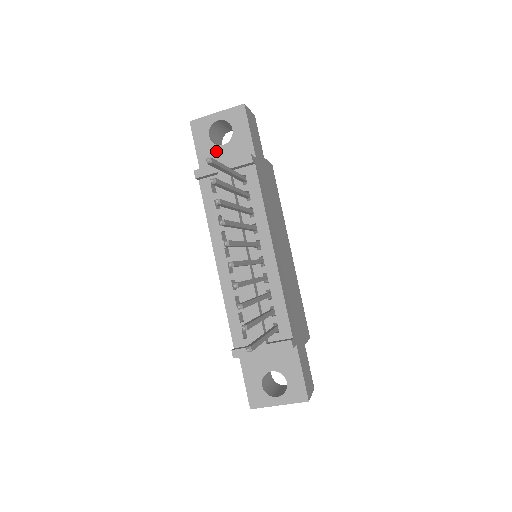
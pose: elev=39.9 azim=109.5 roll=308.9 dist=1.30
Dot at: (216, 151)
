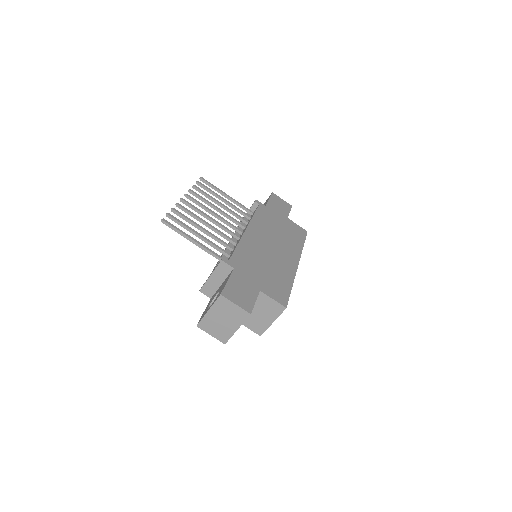
Dot at: occluded
